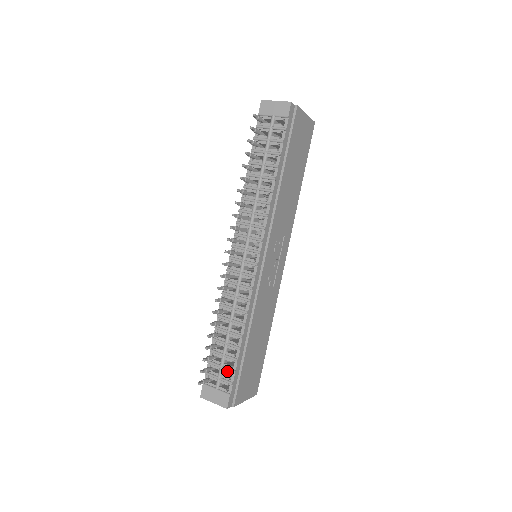
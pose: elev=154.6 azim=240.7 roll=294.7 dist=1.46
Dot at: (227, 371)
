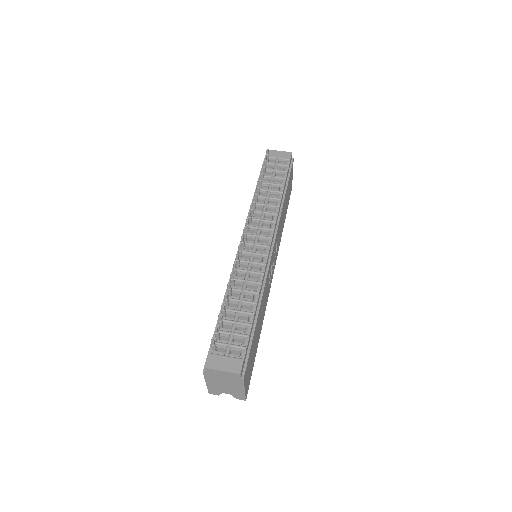
Dot at: (239, 337)
